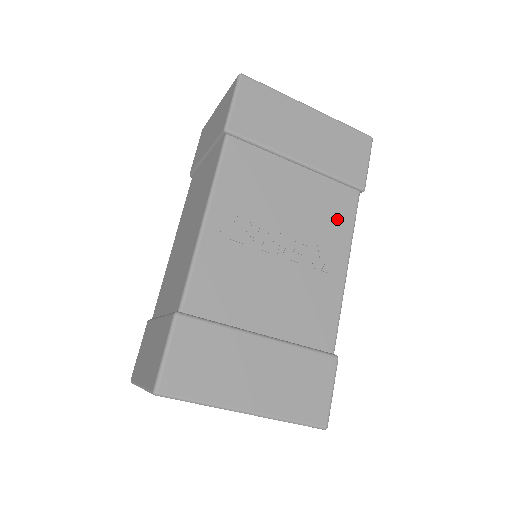
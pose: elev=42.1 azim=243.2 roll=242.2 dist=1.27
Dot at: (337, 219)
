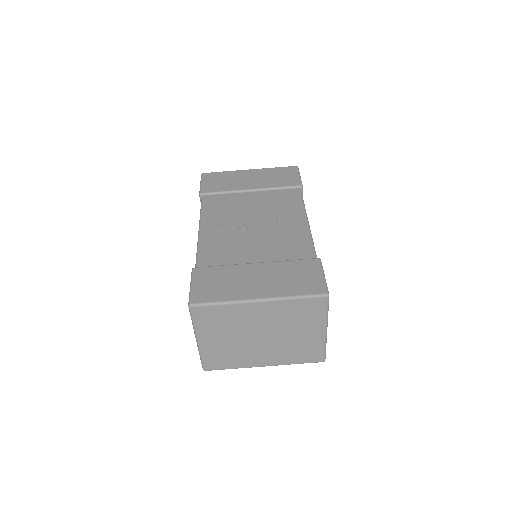
Dot at: (289, 203)
